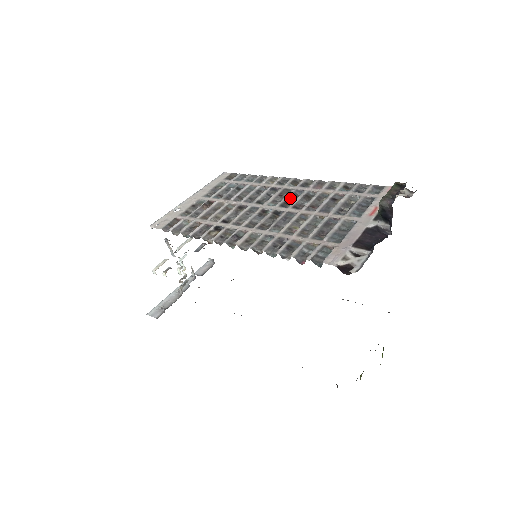
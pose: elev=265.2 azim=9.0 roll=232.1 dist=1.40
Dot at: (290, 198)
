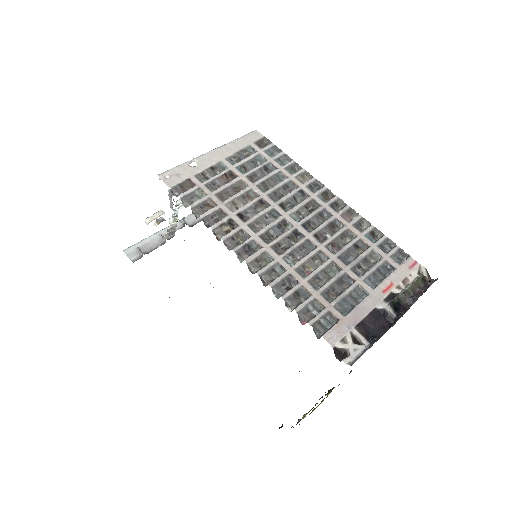
Dot at: (315, 218)
